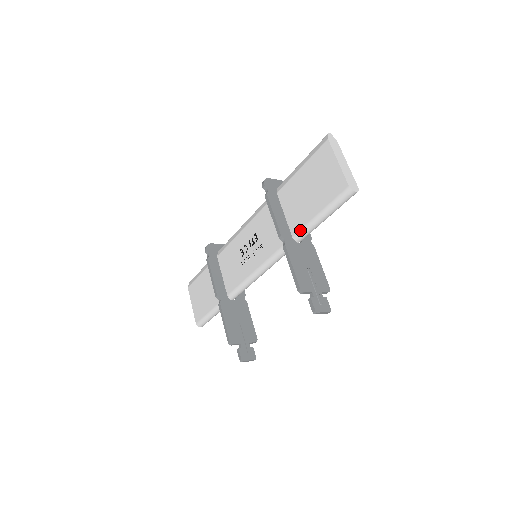
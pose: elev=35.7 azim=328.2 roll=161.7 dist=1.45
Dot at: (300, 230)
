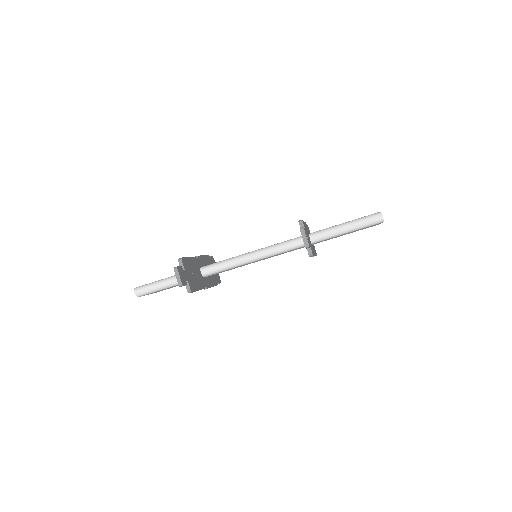
Dot at: (319, 230)
